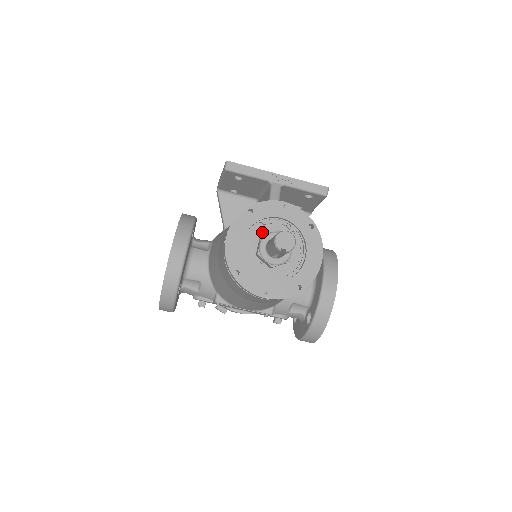
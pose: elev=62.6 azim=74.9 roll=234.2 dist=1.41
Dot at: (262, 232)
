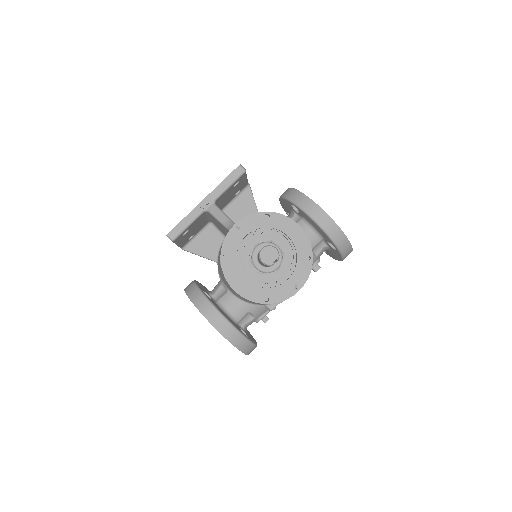
Dot at: (247, 258)
